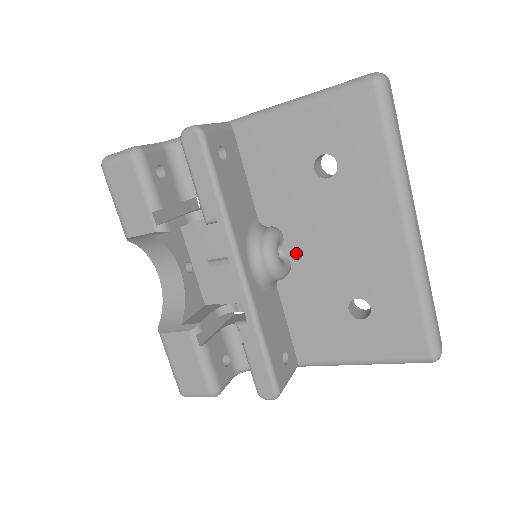
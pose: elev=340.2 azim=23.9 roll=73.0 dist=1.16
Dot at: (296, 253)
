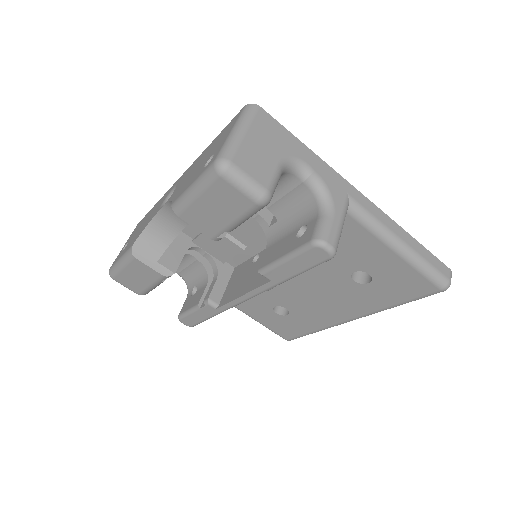
Dot at: occluded
